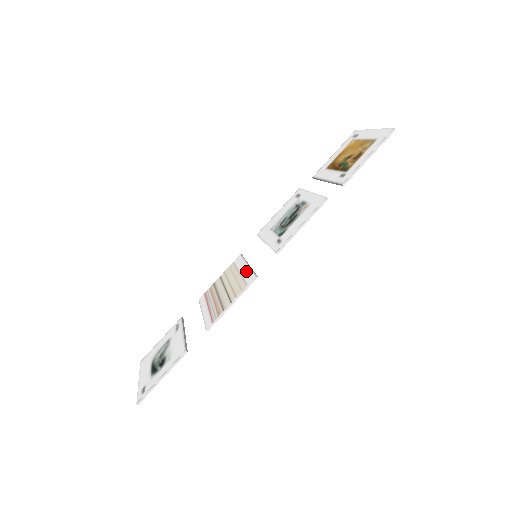
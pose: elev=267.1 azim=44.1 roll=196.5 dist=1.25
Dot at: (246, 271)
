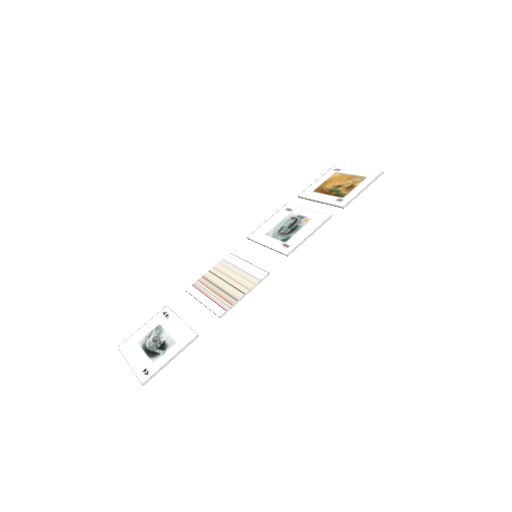
Dot at: (250, 268)
